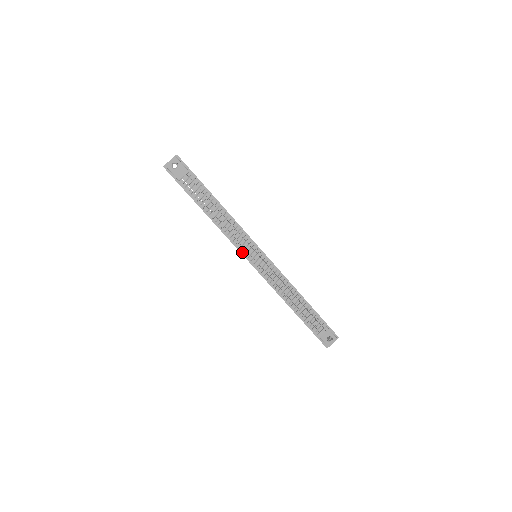
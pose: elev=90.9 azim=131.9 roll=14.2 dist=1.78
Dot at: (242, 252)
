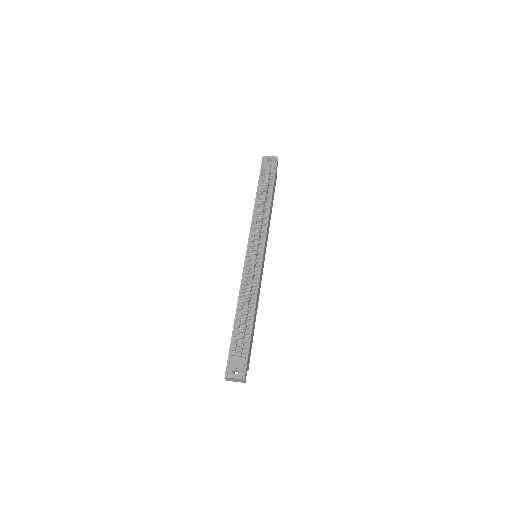
Dot at: (250, 239)
